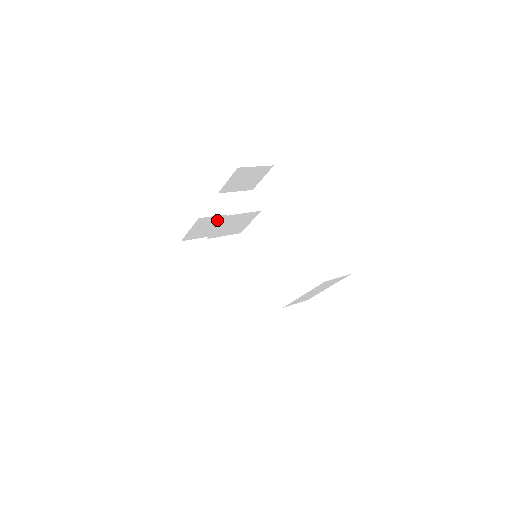
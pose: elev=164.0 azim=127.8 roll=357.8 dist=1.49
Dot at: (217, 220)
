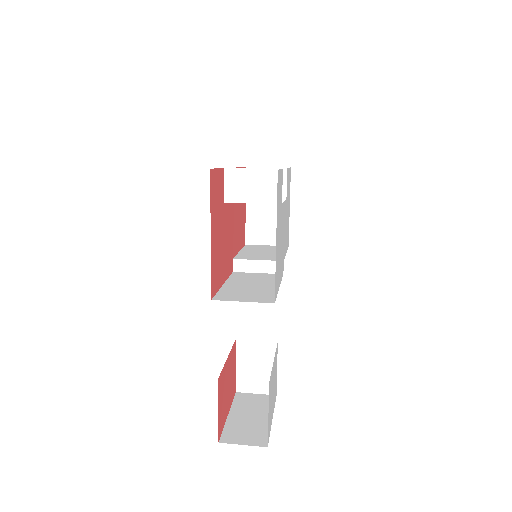
Dot at: occluded
